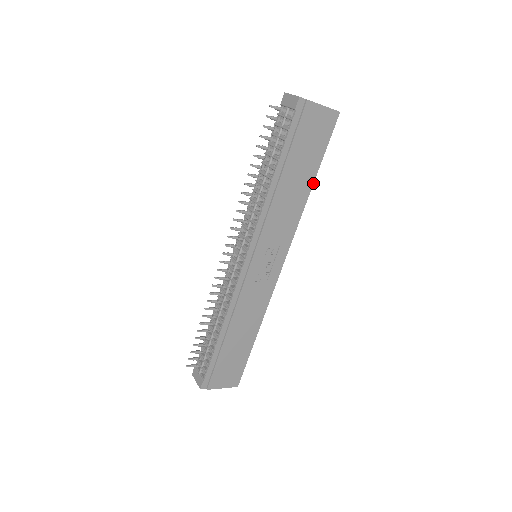
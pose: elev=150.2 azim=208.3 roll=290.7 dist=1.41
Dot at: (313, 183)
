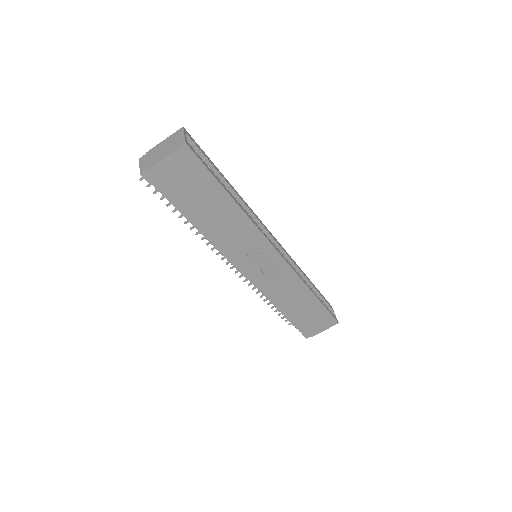
Dot at: (232, 199)
